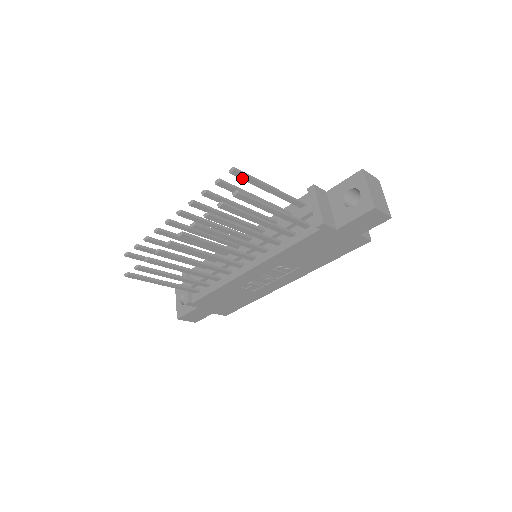
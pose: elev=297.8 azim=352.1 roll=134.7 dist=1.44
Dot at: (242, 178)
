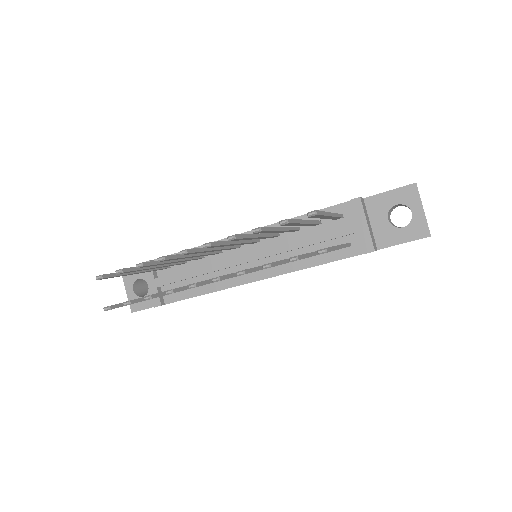
Dot at: (314, 217)
